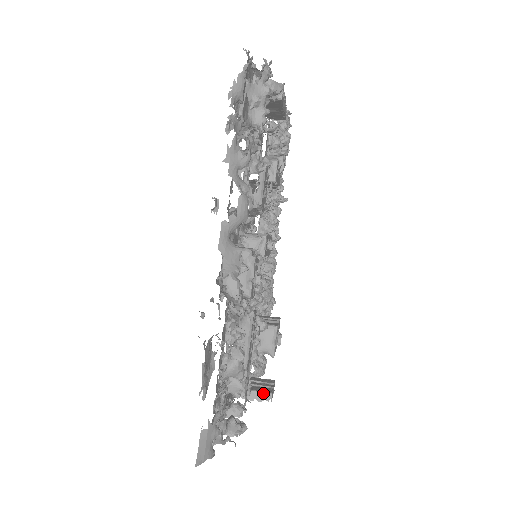
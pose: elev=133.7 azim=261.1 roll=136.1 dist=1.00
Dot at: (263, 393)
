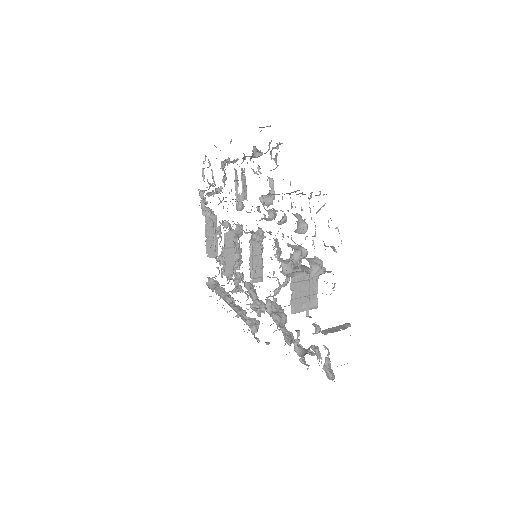
Dot at: (341, 325)
